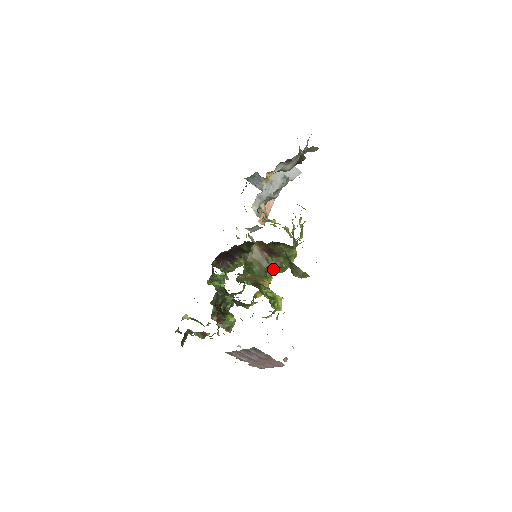
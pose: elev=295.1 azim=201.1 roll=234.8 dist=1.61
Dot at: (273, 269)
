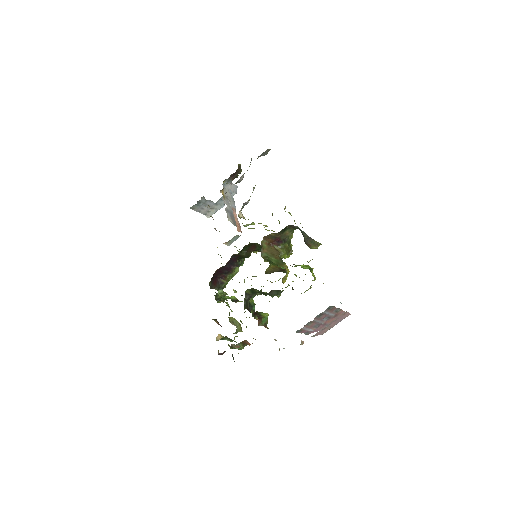
Dot at: (284, 255)
